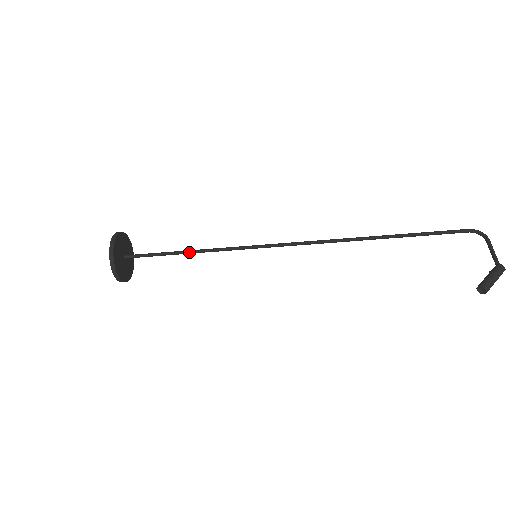
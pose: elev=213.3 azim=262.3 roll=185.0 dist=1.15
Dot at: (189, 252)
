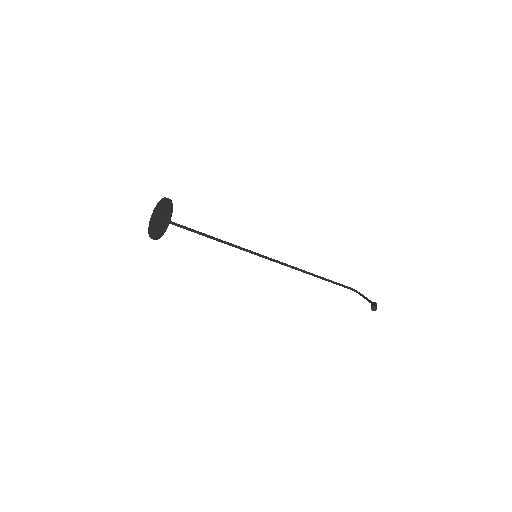
Dot at: (211, 237)
